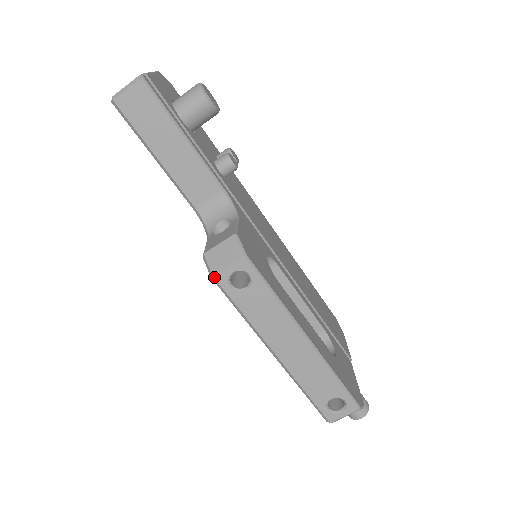
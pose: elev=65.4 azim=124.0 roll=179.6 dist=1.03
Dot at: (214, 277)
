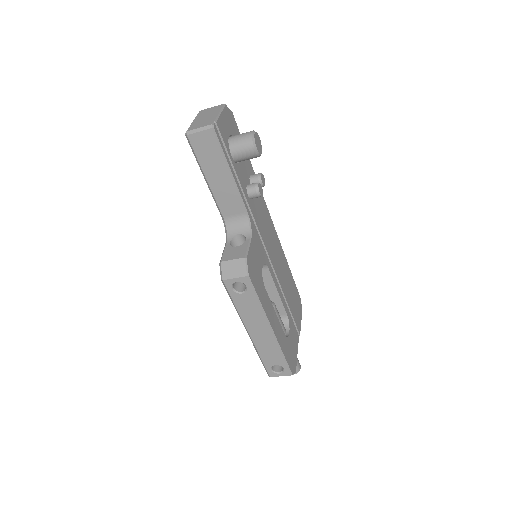
Dot at: (223, 281)
